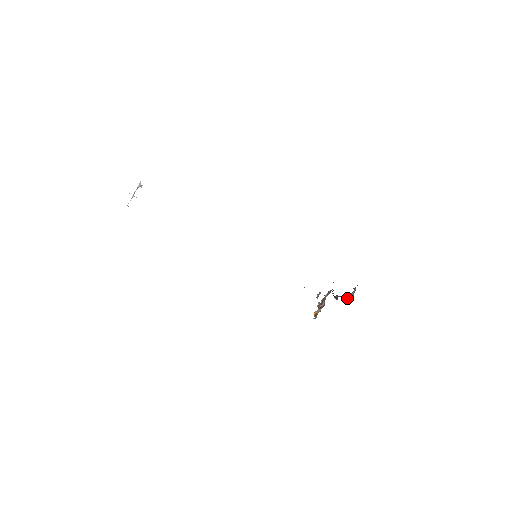
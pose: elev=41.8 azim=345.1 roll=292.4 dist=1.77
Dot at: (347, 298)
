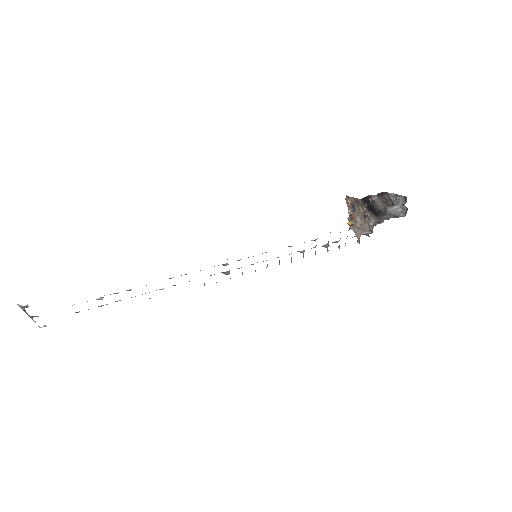
Dot at: (387, 193)
